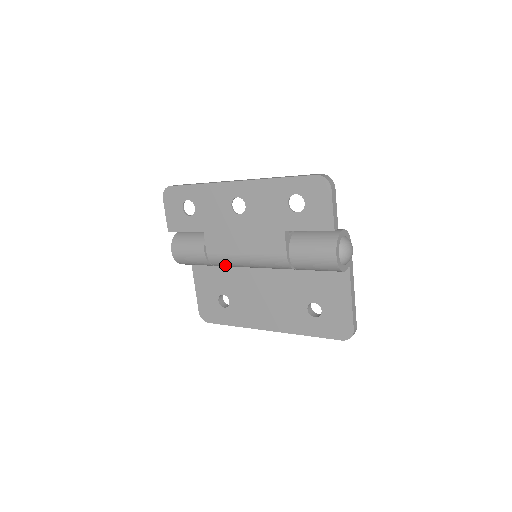
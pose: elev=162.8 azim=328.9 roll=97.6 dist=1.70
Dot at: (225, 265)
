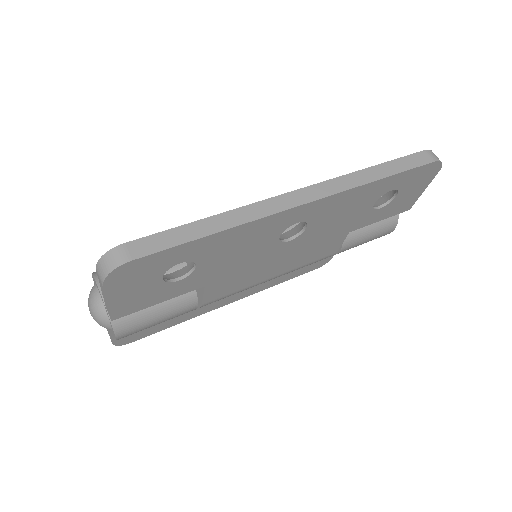
Dot at: occluded
